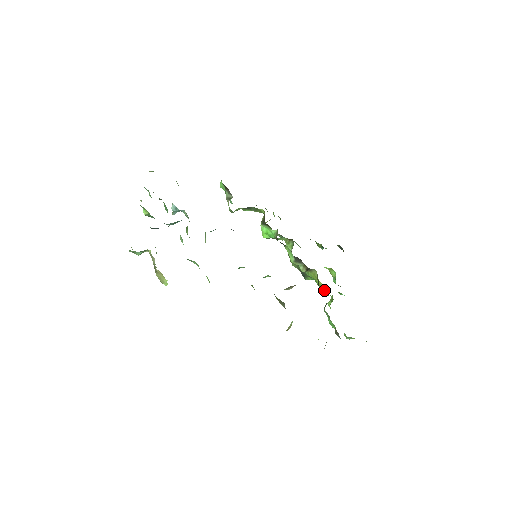
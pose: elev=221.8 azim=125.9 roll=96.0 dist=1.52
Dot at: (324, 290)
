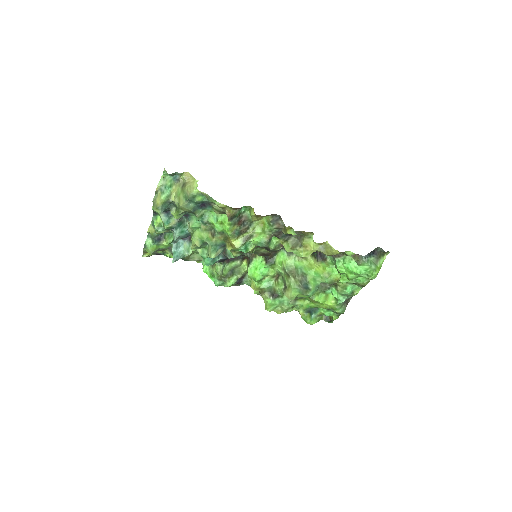
Dot at: (325, 261)
